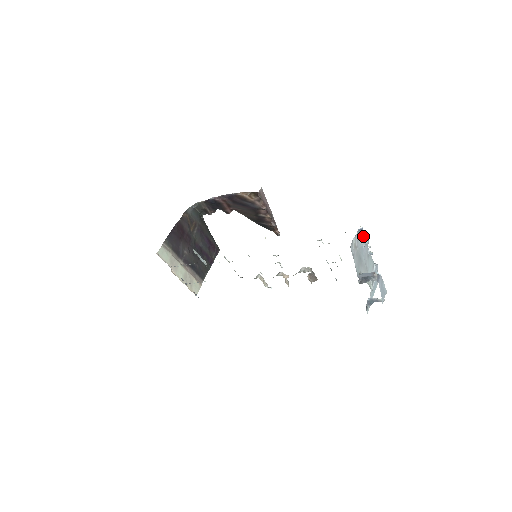
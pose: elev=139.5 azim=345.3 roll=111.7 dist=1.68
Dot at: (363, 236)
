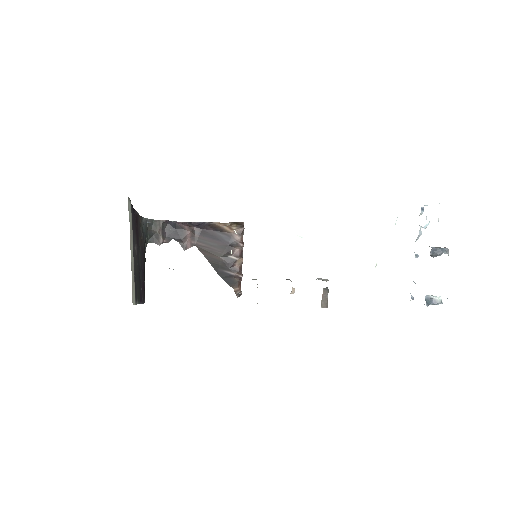
Dot at: occluded
